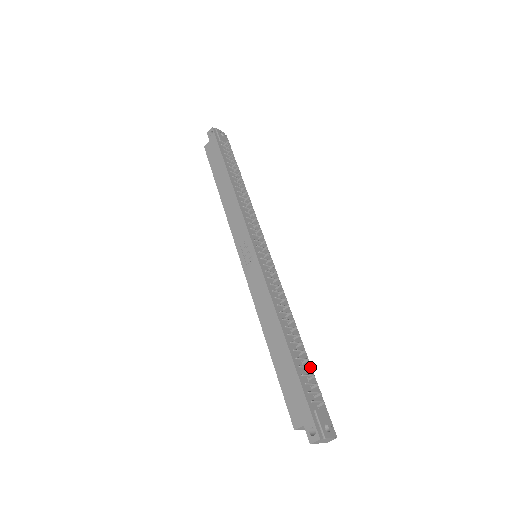
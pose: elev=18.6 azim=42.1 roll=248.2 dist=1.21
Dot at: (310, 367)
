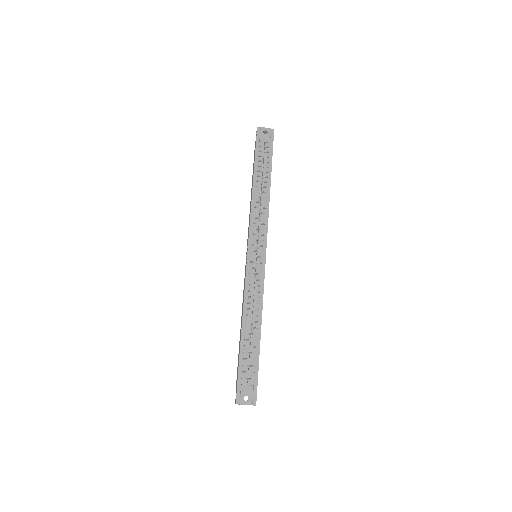
Dot at: (249, 355)
